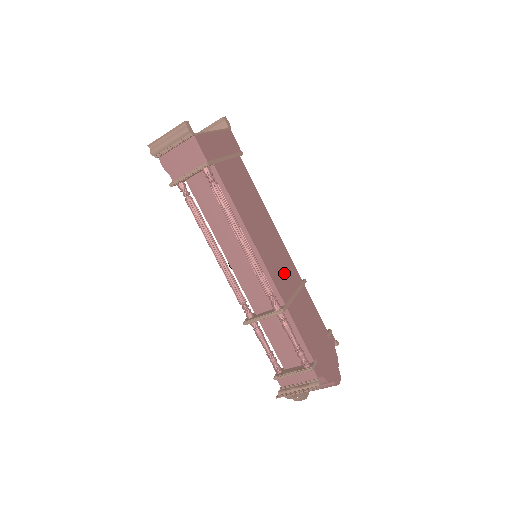
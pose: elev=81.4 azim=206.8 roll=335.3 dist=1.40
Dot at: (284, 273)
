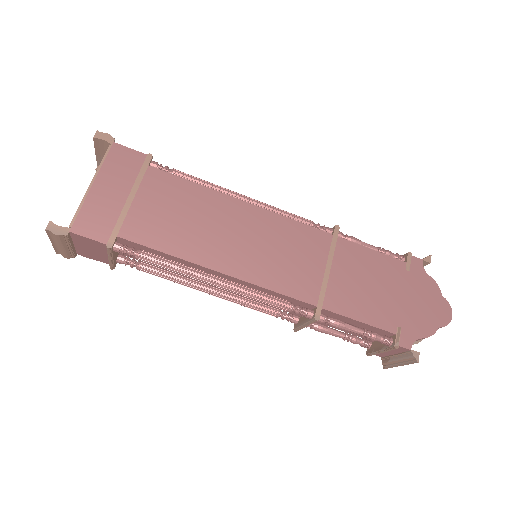
Dot at: (296, 260)
